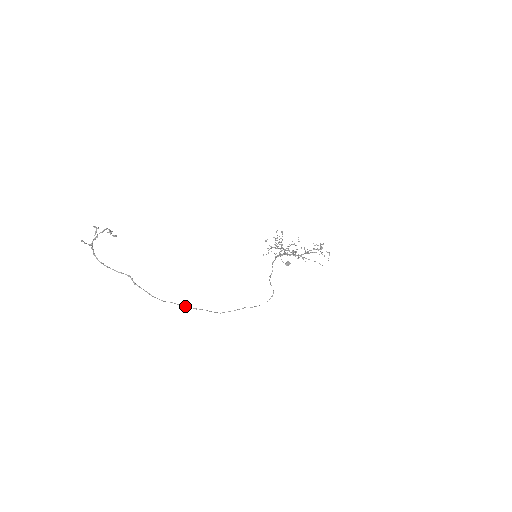
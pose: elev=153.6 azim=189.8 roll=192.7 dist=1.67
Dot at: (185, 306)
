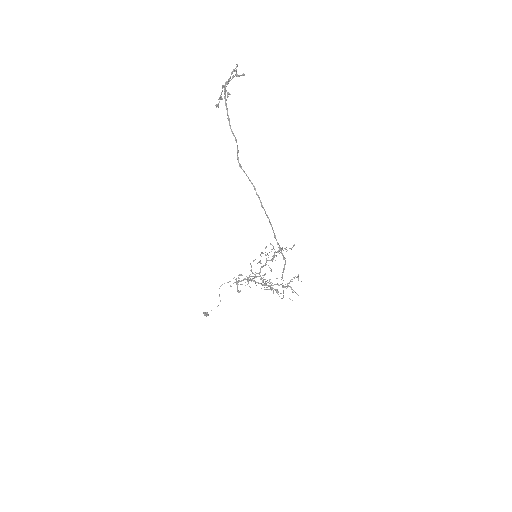
Dot at: occluded
